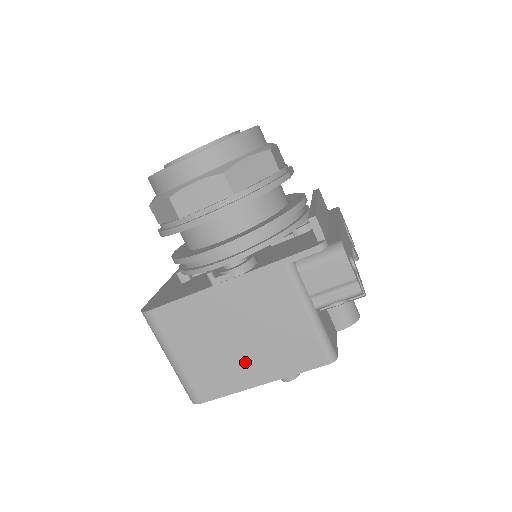
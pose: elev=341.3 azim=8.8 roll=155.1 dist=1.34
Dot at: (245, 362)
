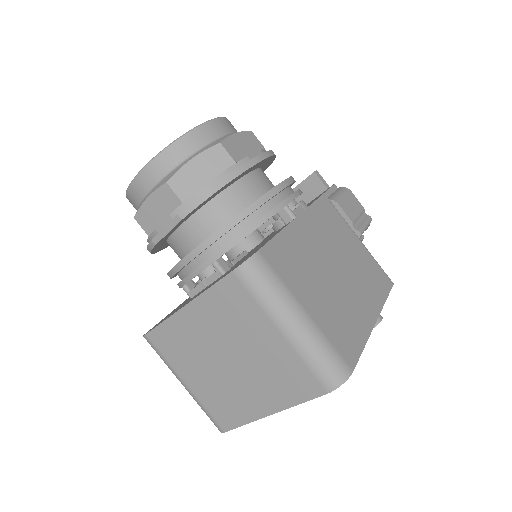
Dot at: (354, 298)
